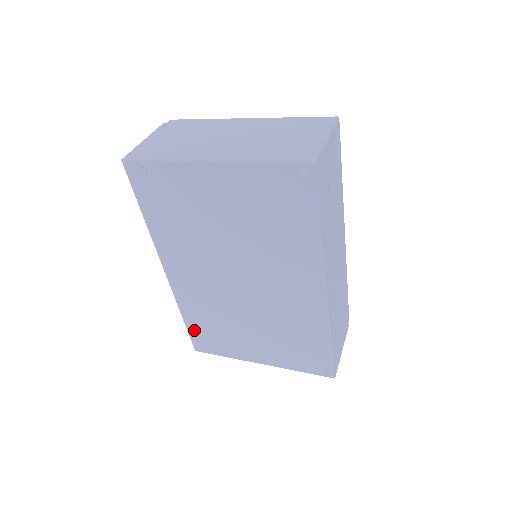
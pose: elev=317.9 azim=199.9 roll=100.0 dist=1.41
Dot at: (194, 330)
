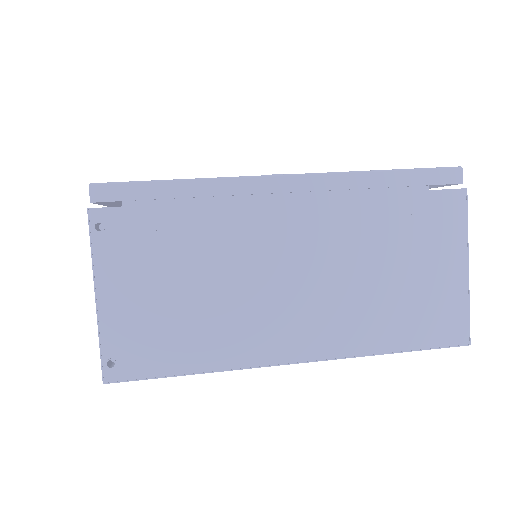
Dot at: occluded
